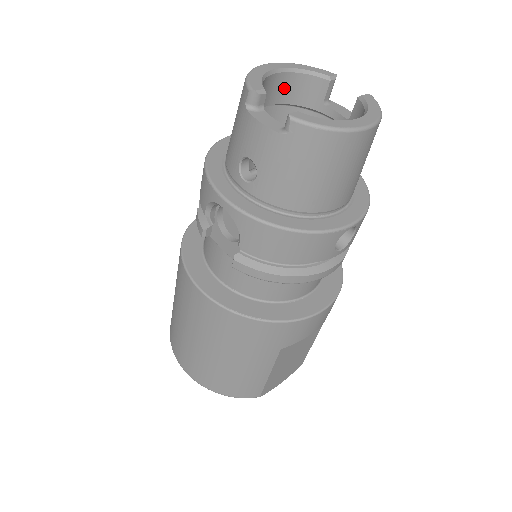
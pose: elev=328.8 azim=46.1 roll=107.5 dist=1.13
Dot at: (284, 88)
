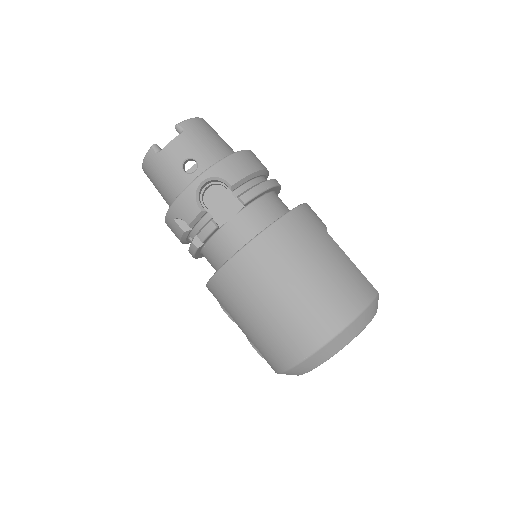
Dot at: occluded
